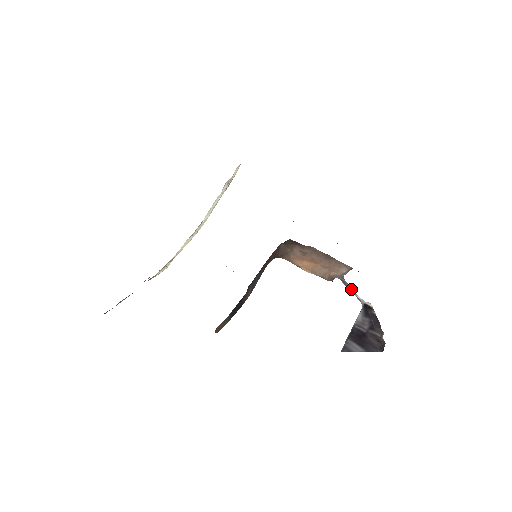
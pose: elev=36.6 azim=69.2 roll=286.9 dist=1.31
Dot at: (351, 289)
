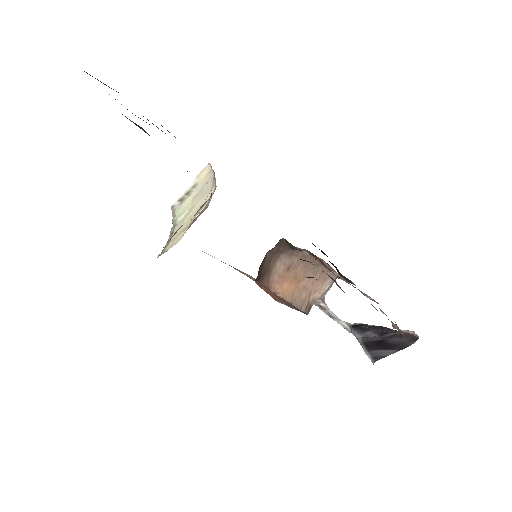
Dot at: (332, 314)
